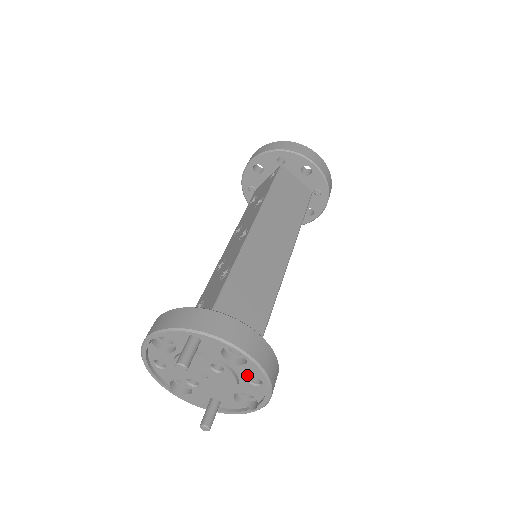
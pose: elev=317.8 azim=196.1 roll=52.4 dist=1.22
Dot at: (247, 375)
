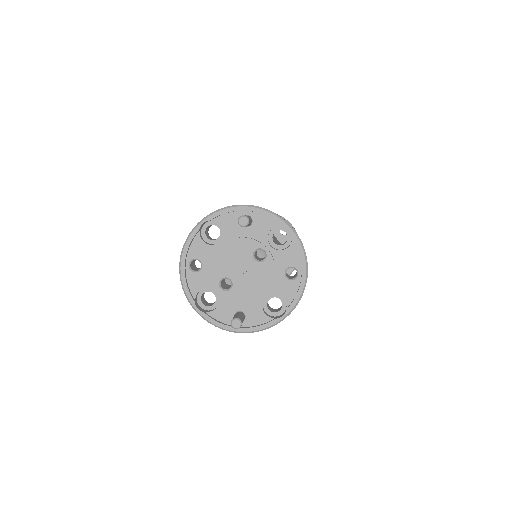
Dot at: (285, 265)
